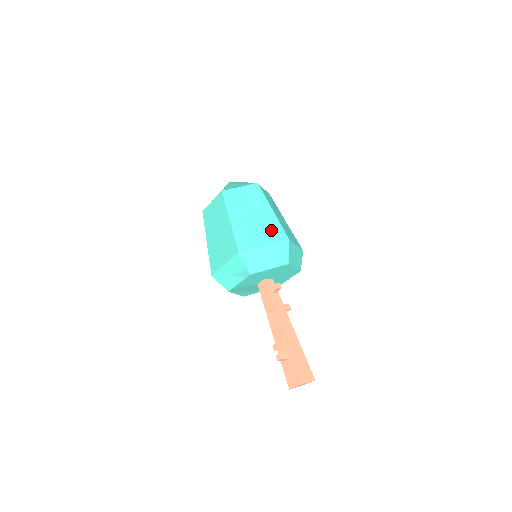
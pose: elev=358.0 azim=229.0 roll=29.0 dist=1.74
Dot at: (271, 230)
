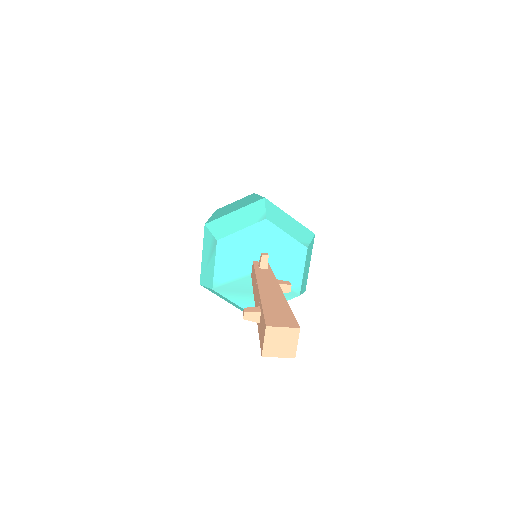
Dot at: (249, 202)
